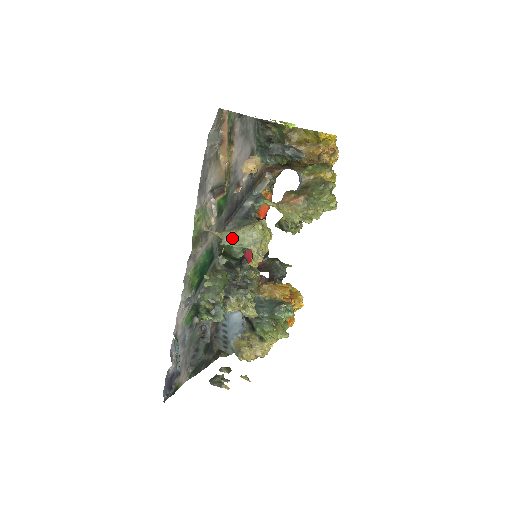
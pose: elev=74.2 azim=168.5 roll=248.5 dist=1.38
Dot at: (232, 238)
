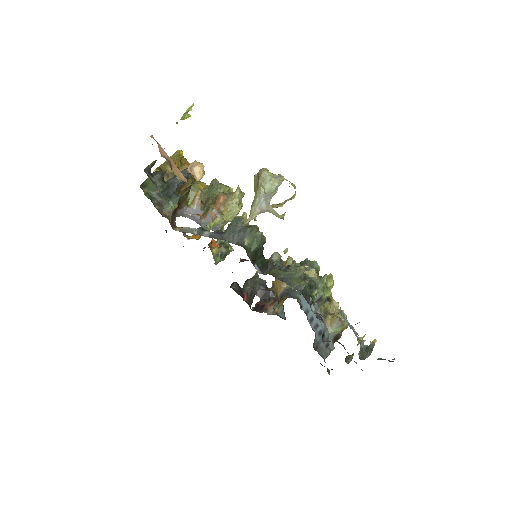
Dot at: (265, 197)
